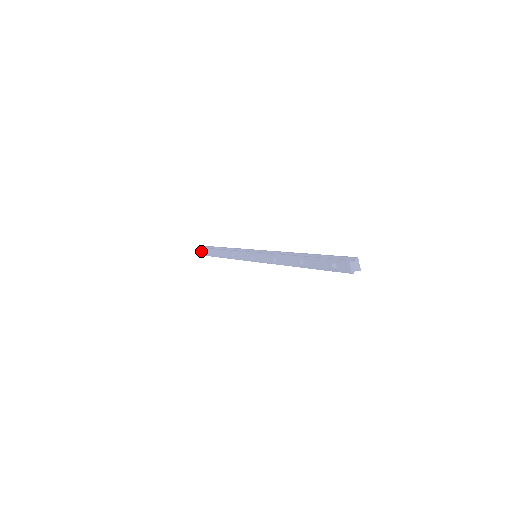
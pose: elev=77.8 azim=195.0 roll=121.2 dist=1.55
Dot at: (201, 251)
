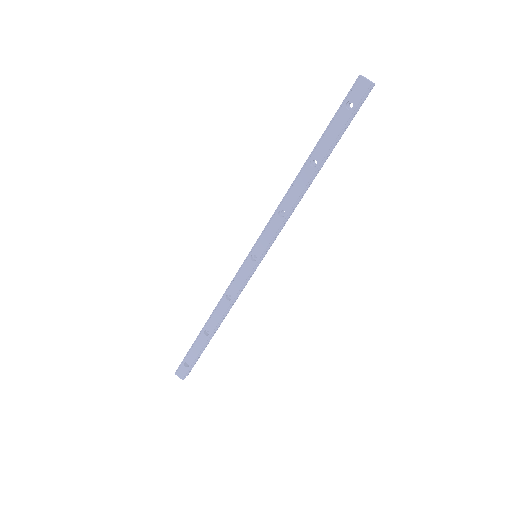
Dot at: (184, 366)
